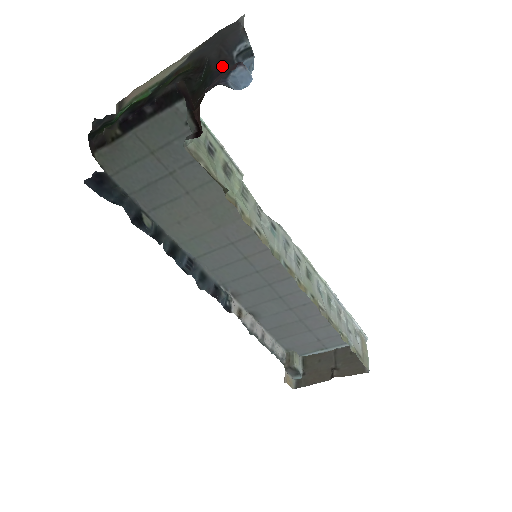
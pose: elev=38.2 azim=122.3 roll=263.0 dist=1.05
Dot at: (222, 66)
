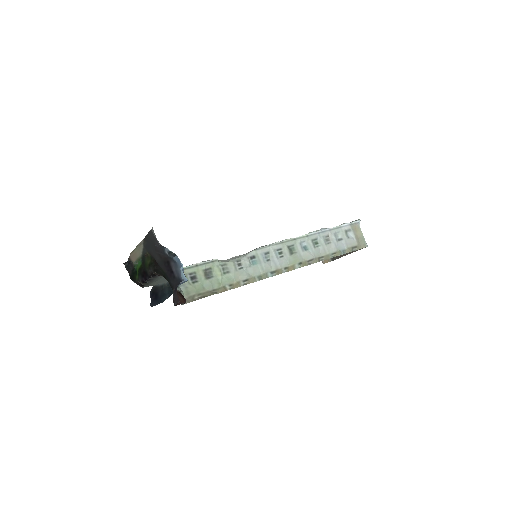
Dot at: (167, 265)
